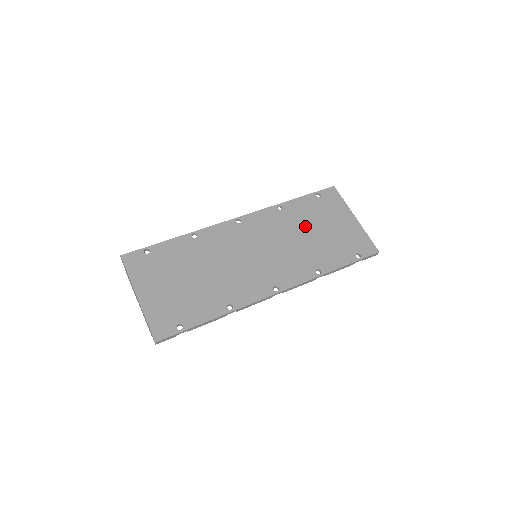
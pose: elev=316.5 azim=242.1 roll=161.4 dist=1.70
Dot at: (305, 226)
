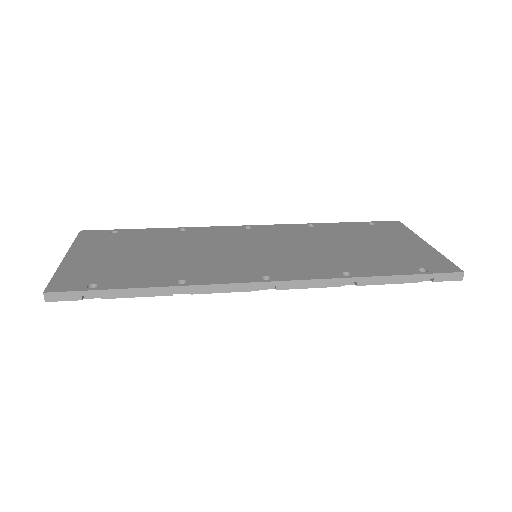
Dot at: (342, 240)
